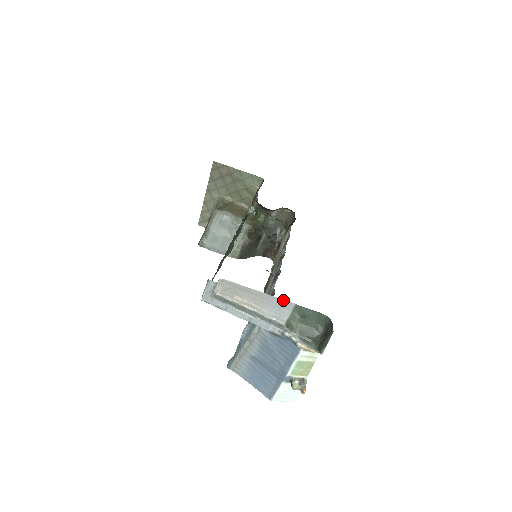
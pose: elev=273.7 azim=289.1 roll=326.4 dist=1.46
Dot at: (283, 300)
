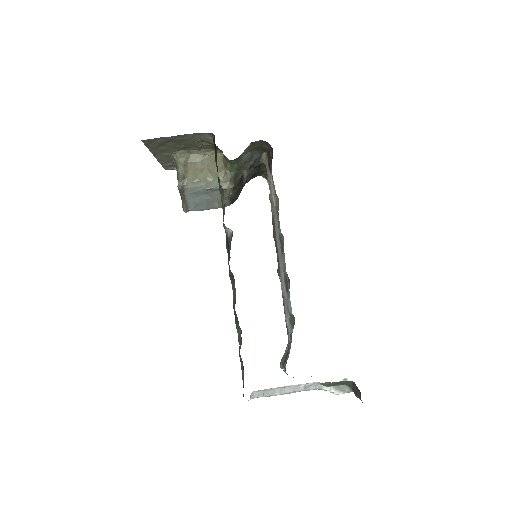
Dot at: occluded
